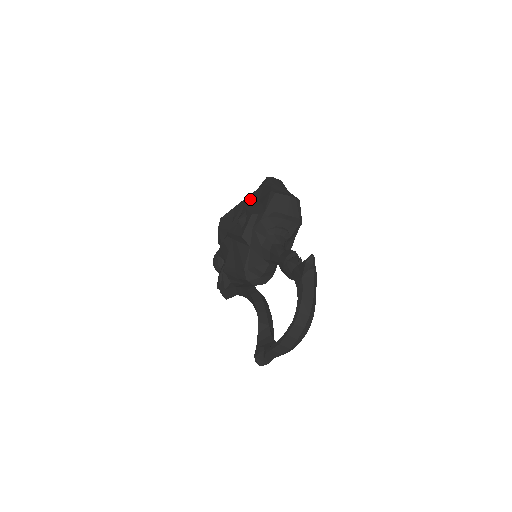
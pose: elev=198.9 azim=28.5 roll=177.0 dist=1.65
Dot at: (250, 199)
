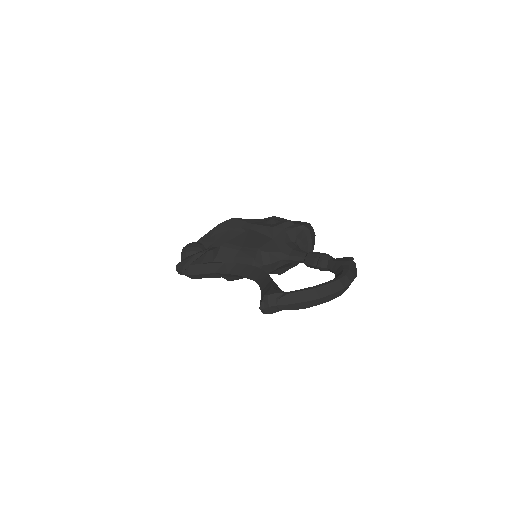
Dot at: occluded
